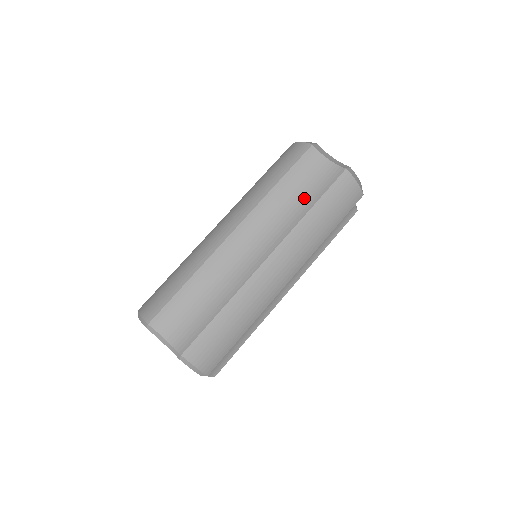
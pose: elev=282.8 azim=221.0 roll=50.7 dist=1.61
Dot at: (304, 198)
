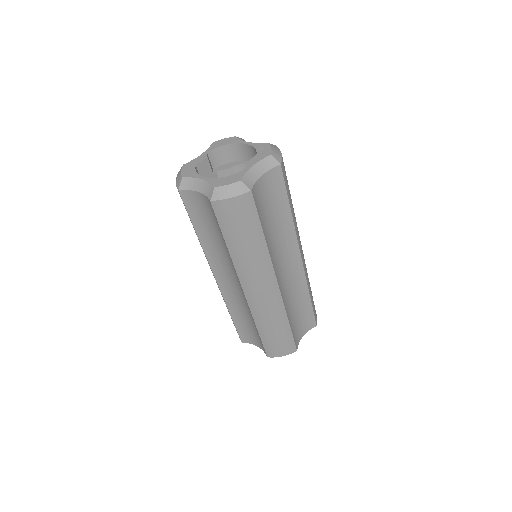
Dot at: (219, 236)
